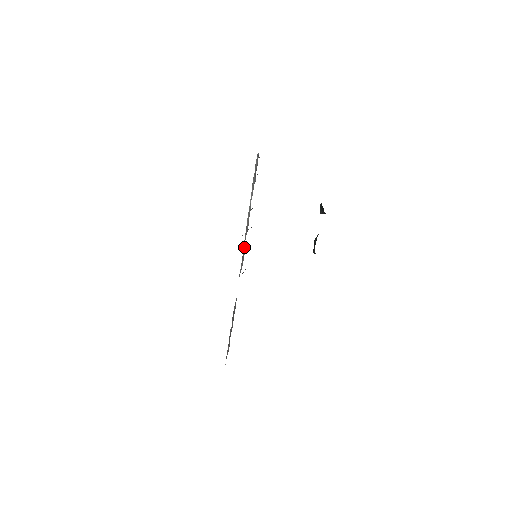
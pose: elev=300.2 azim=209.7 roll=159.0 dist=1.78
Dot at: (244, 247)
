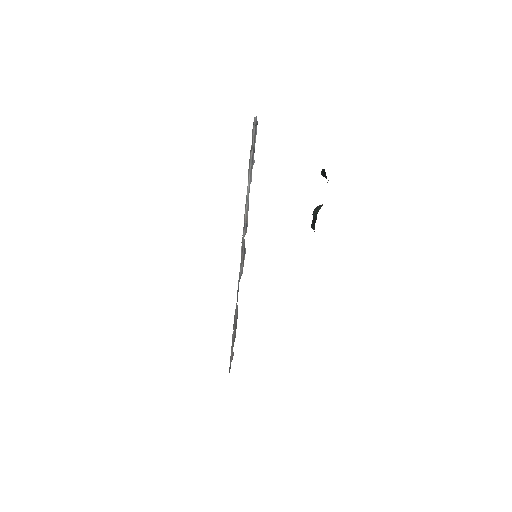
Dot at: (243, 247)
